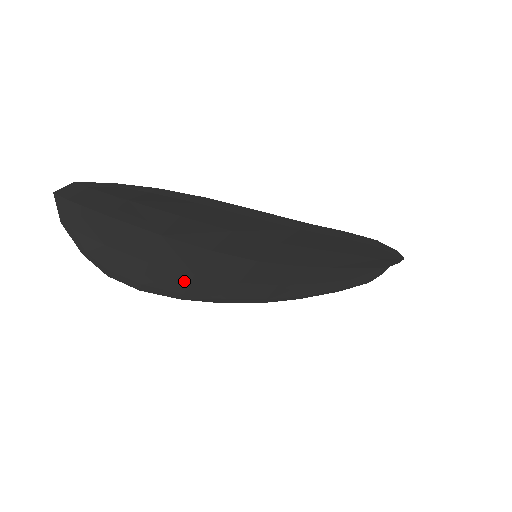
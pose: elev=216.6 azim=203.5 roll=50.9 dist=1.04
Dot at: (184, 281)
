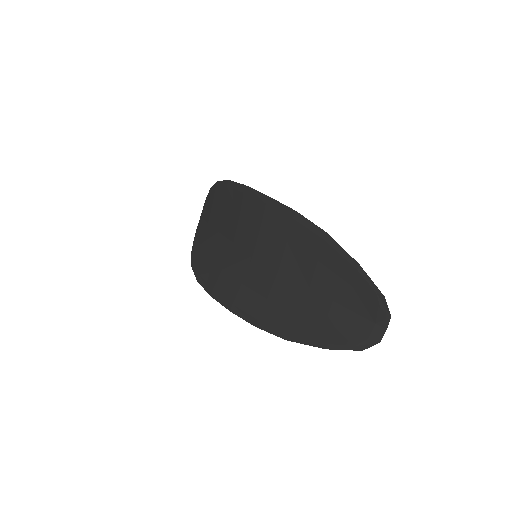
Dot at: (217, 275)
